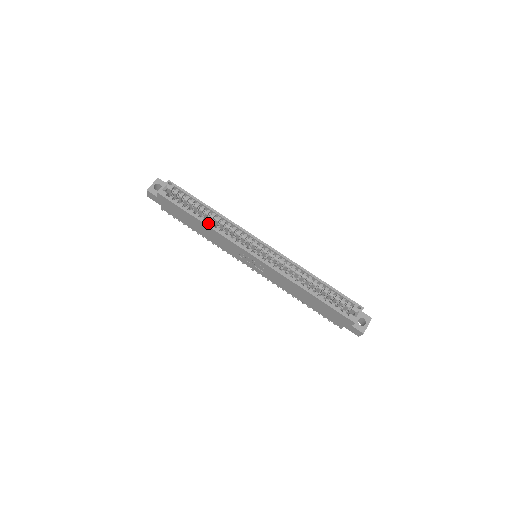
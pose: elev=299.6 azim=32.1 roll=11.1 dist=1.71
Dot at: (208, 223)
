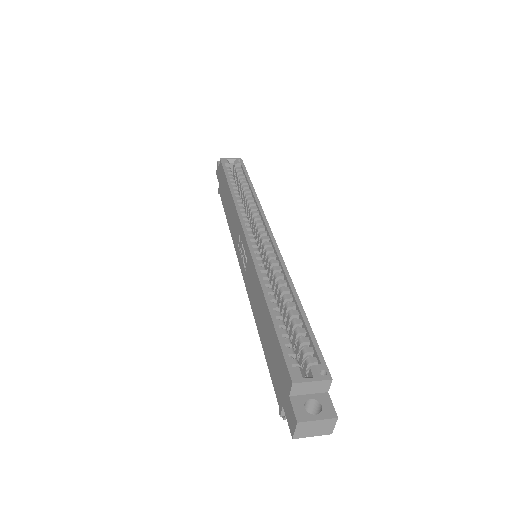
Dot at: (236, 195)
